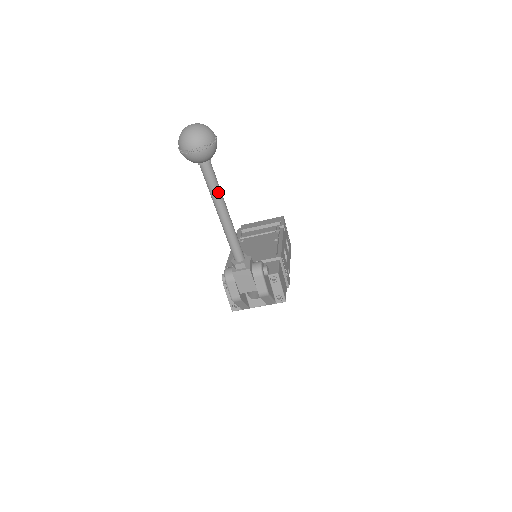
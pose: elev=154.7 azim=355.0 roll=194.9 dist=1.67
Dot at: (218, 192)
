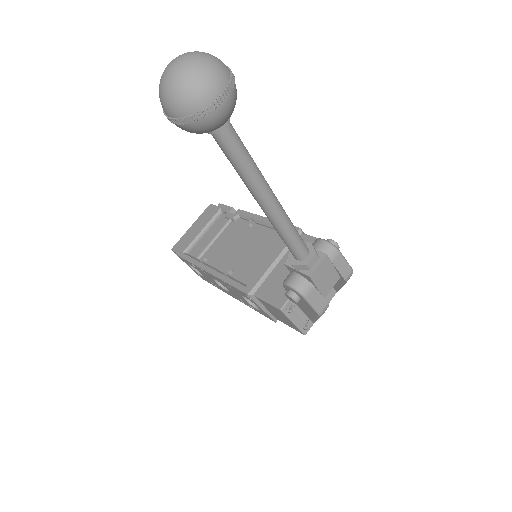
Dot at: (255, 165)
